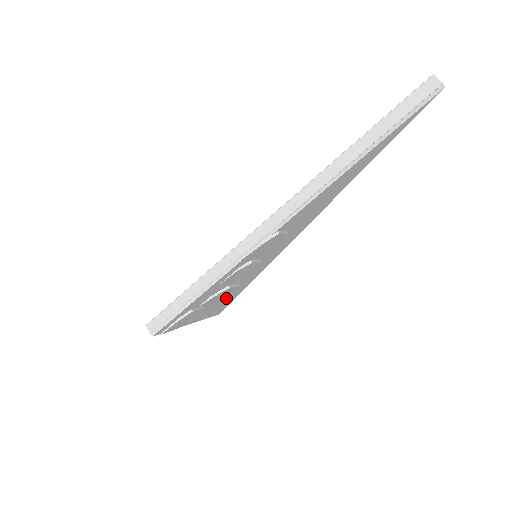
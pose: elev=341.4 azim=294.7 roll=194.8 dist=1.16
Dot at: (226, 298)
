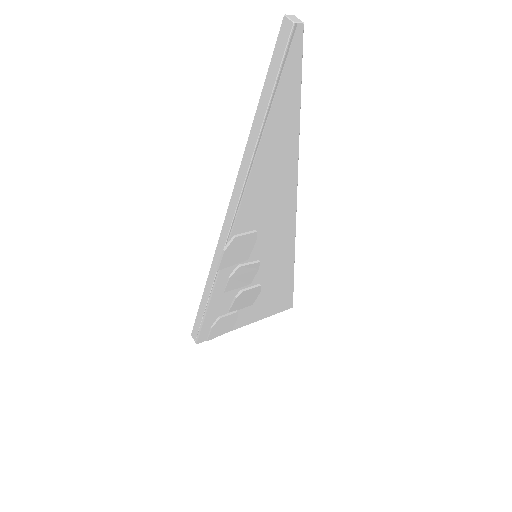
Dot at: (272, 295)
